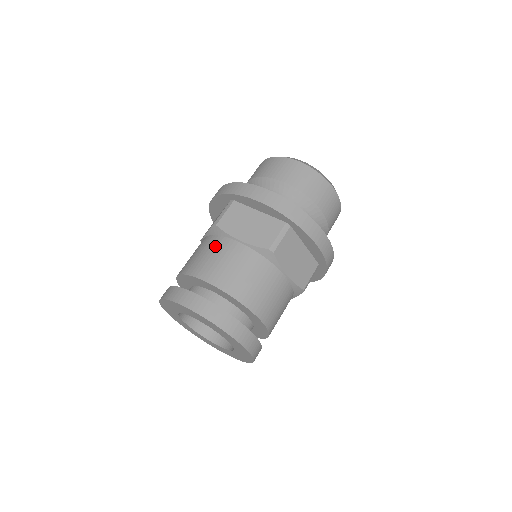
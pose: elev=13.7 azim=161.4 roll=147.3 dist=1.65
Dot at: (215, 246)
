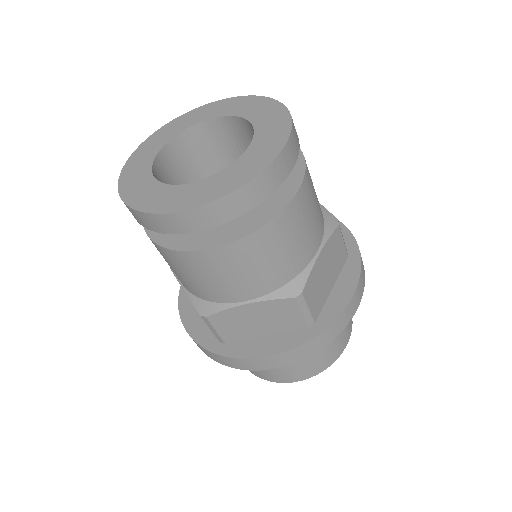
Dot at: occluded
